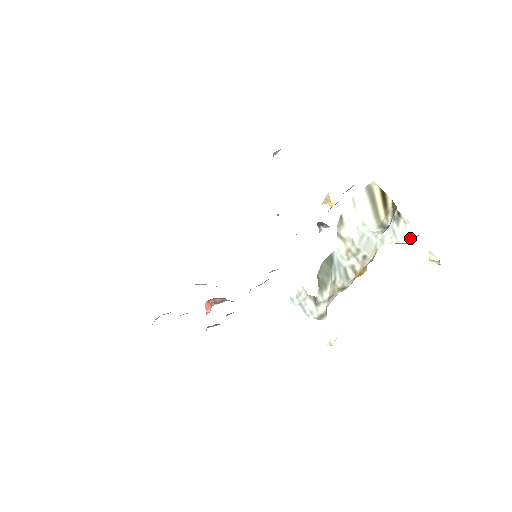
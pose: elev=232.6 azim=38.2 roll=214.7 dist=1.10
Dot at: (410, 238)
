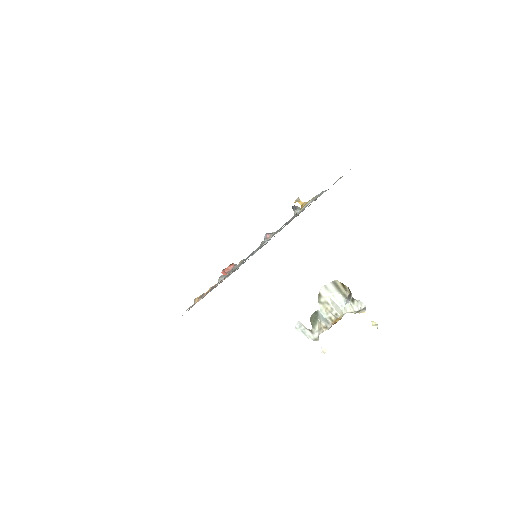
Dot at: (361, 307)
